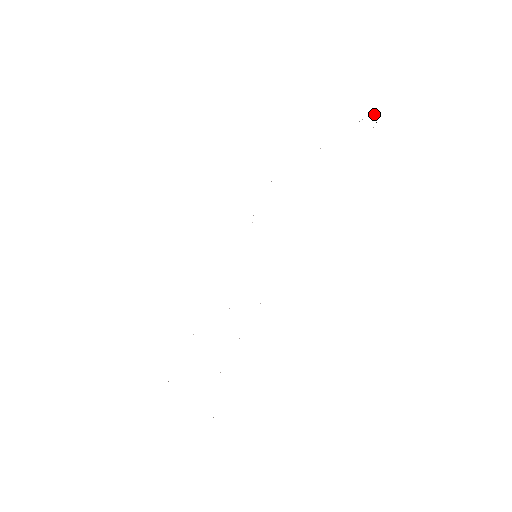
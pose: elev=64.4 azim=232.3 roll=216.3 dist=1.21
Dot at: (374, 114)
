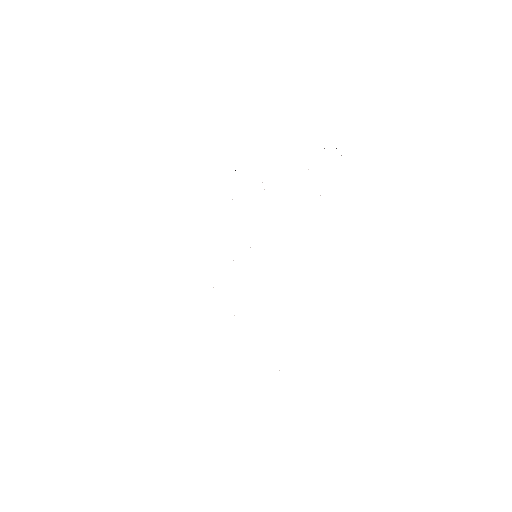
Dot at: occluded
